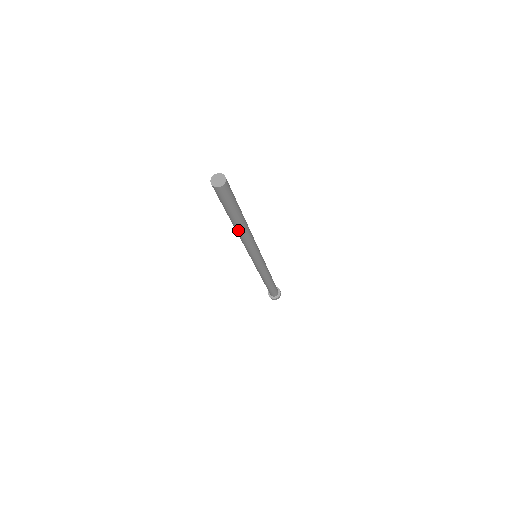
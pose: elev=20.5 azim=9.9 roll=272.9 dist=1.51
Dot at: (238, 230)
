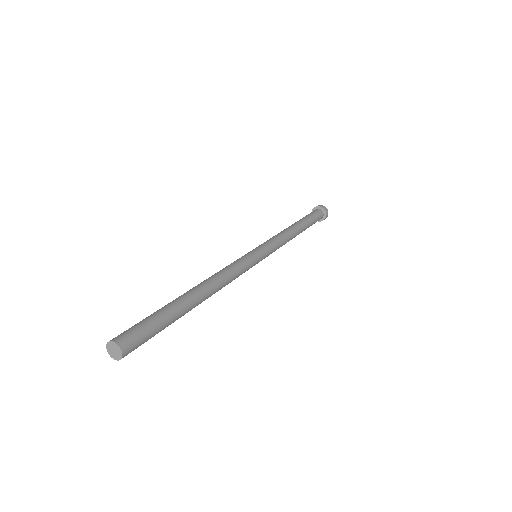
Dot at: occluded
